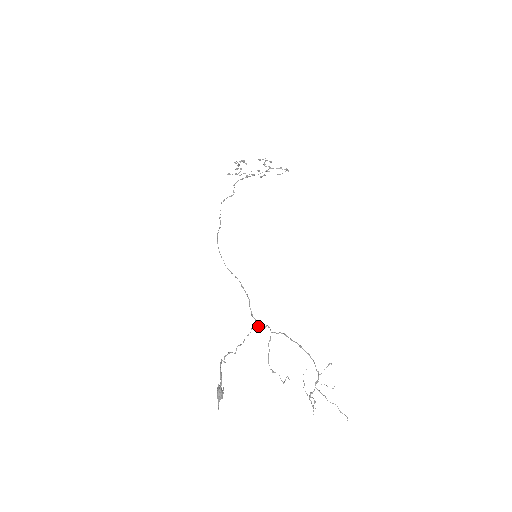
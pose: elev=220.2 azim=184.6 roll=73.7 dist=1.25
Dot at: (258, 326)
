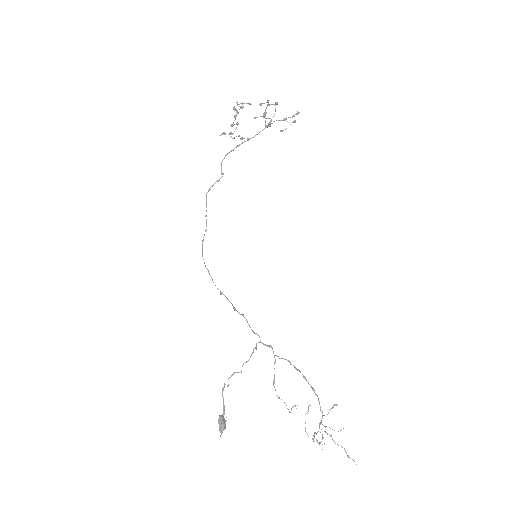
Dot at: occluded
